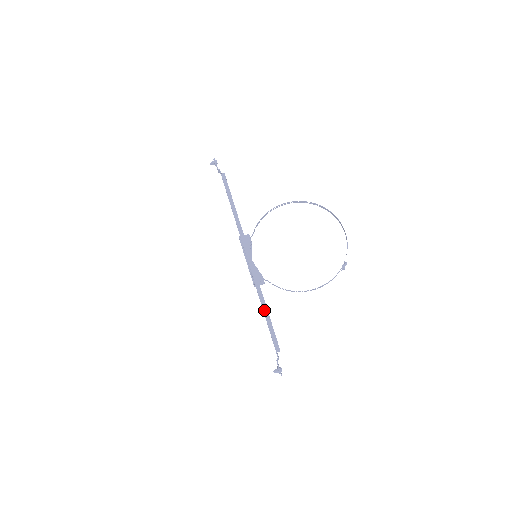
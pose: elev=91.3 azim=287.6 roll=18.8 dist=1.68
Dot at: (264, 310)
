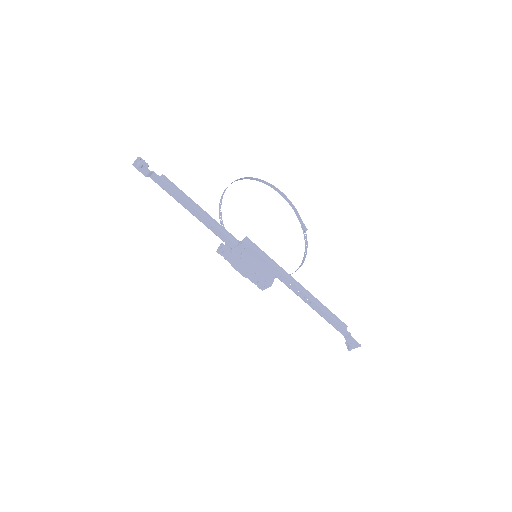
Dot at: (315, 301)
